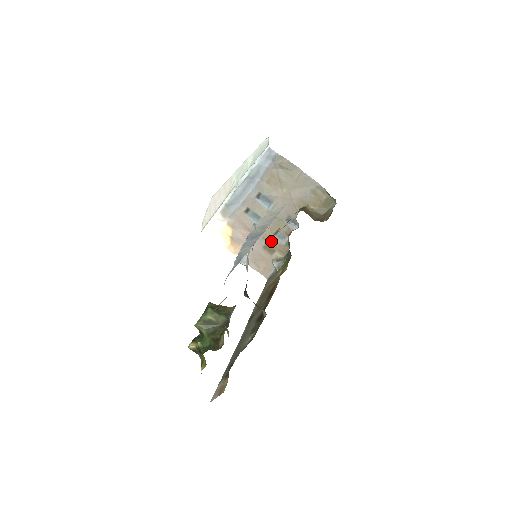
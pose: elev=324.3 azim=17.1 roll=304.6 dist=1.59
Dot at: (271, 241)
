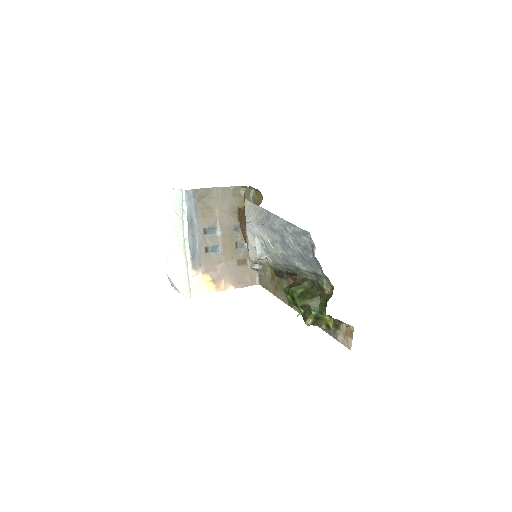
Dot at: (238, 255)
